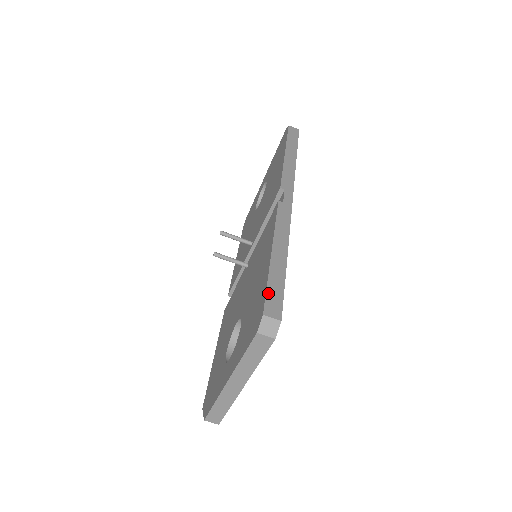
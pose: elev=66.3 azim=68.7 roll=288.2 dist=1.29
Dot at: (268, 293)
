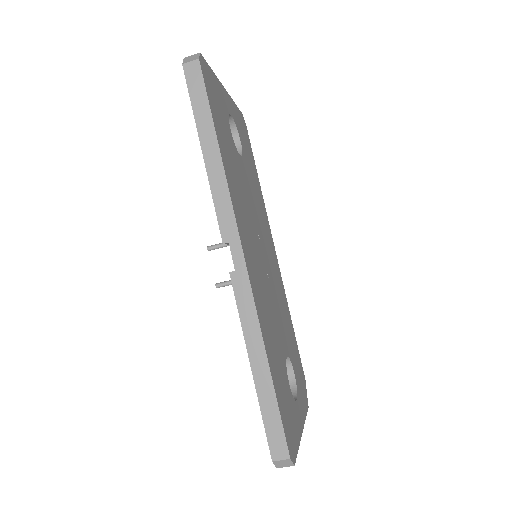
Dot at: (267, 432)
